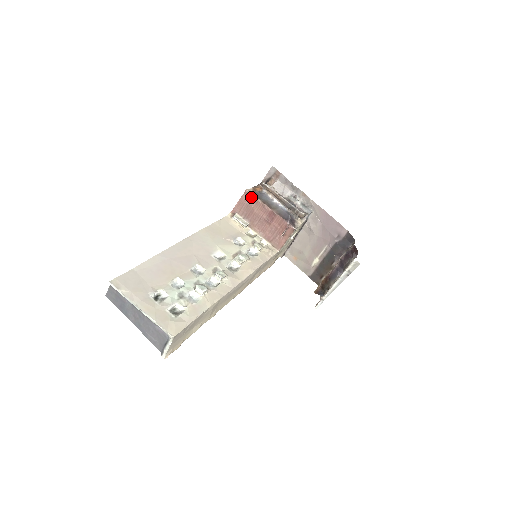
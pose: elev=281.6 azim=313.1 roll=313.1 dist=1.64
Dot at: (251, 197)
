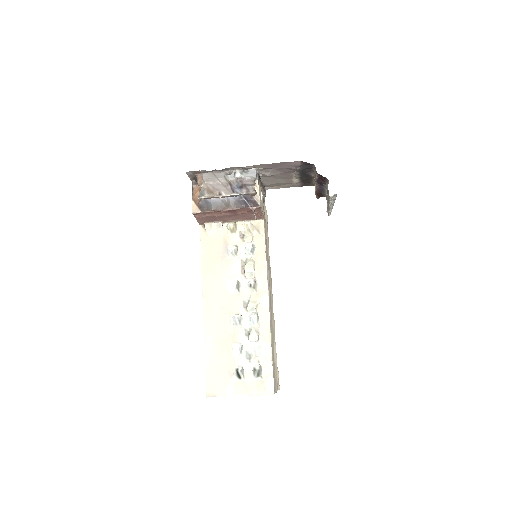
Dot at: (202, 213)
